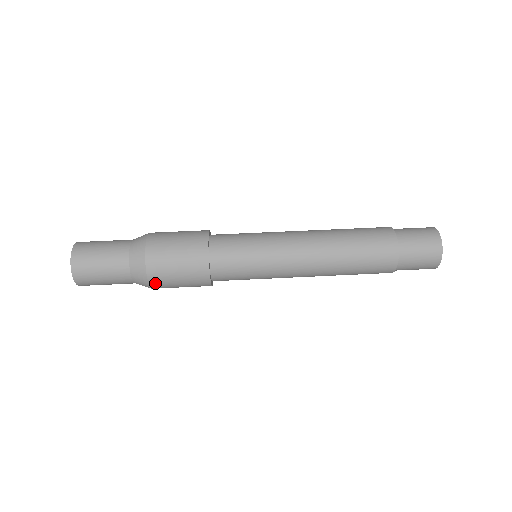
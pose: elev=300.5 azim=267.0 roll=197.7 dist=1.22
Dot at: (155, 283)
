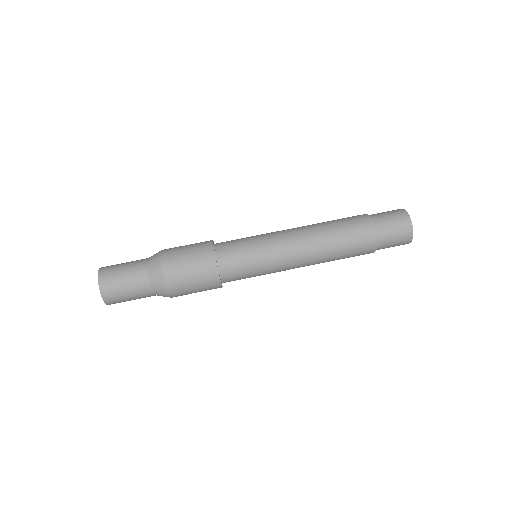
Dot at: (172, 288)
